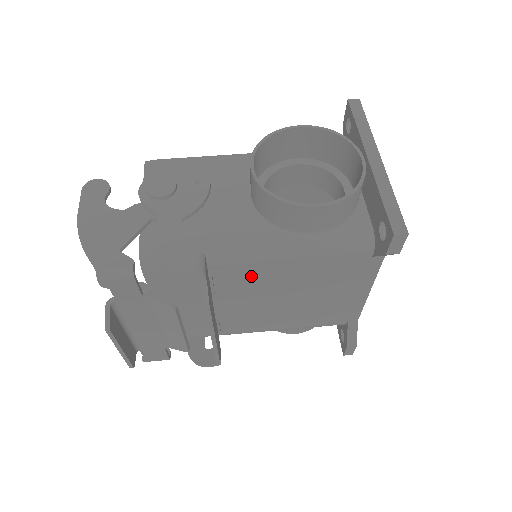
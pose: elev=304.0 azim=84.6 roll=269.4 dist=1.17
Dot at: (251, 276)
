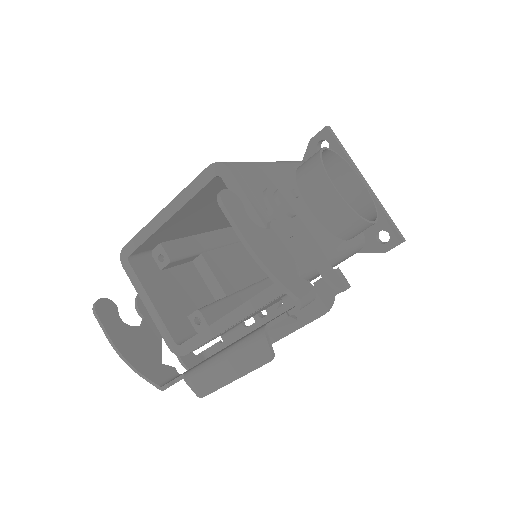
Dot at: occluded
